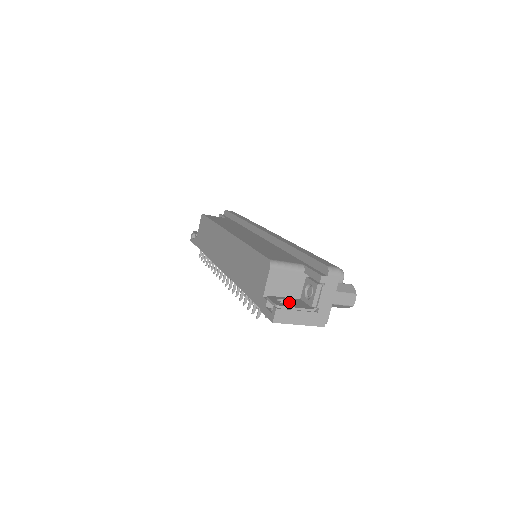
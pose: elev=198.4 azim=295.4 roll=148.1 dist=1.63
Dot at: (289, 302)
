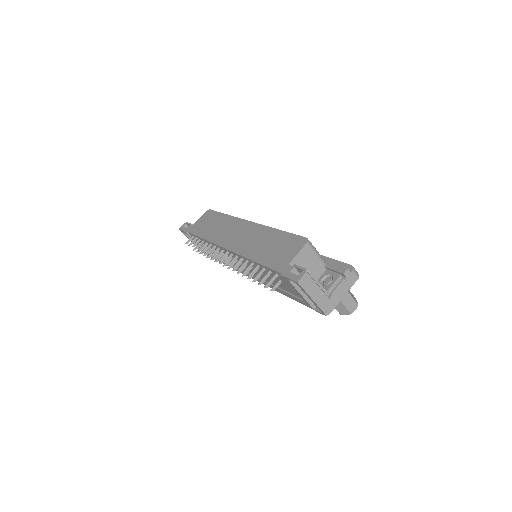
Dot at: occluded
